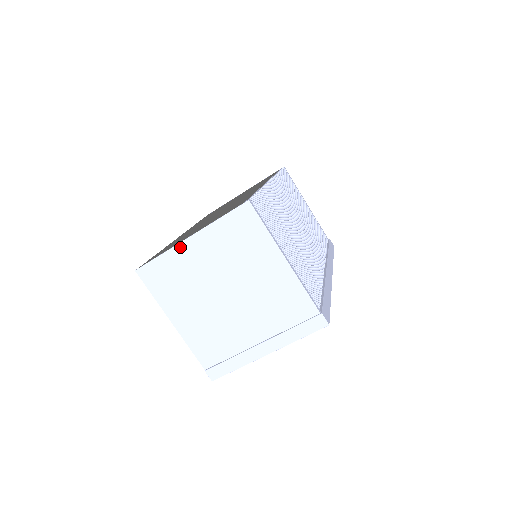
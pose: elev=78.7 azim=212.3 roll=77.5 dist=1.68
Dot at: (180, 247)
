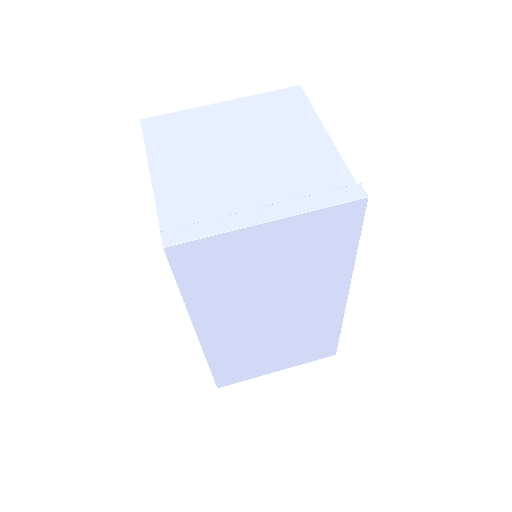
Dot at: (207, 108)
